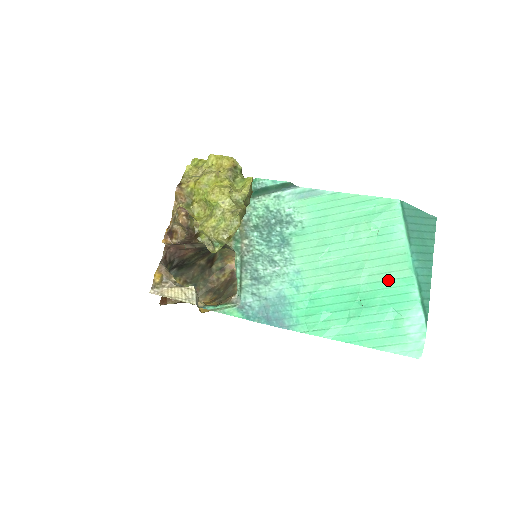
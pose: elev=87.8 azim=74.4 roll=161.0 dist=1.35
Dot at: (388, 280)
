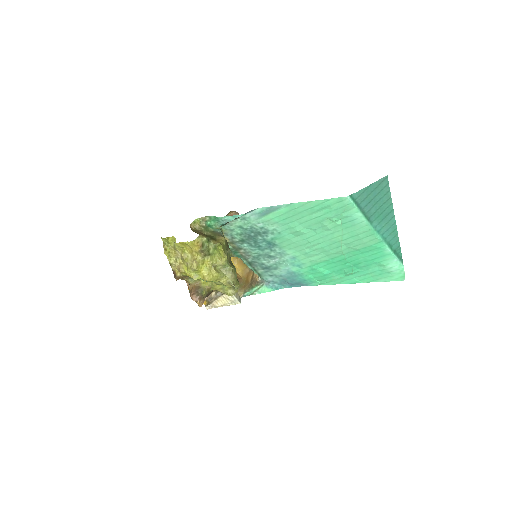
Dot at: (364, 248)
